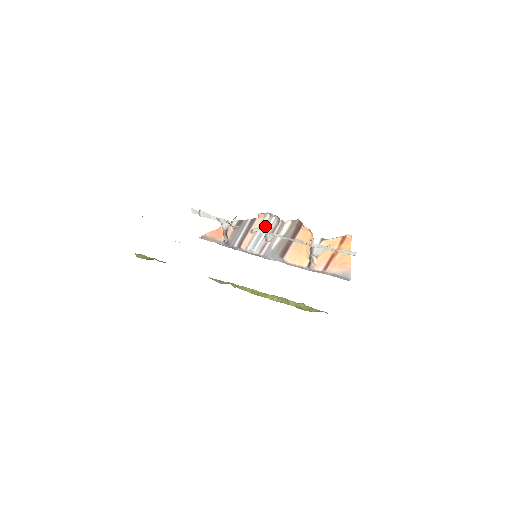
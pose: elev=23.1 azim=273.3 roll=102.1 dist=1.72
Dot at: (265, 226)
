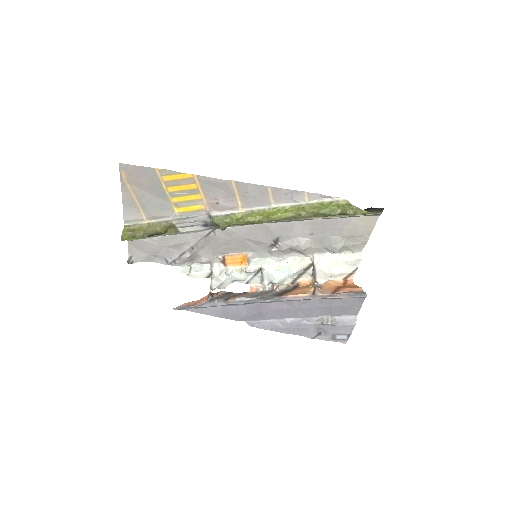
Dot at: (257, 293)
